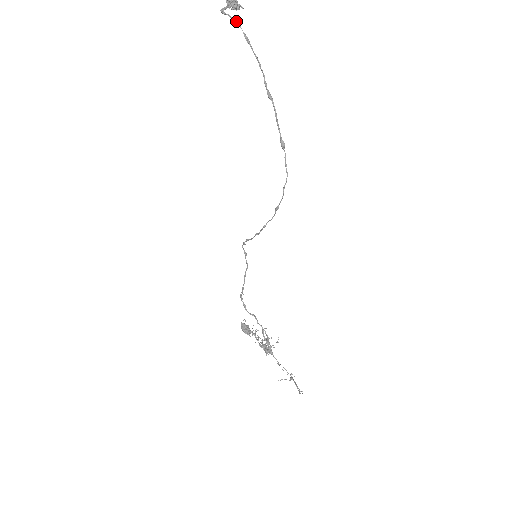
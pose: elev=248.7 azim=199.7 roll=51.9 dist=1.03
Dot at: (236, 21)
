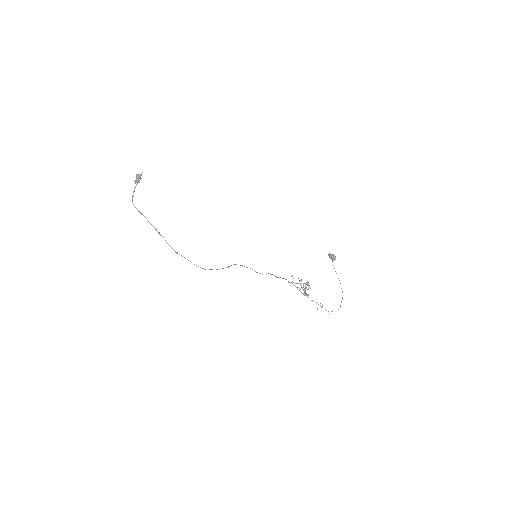
Dot at: (134, 206)
